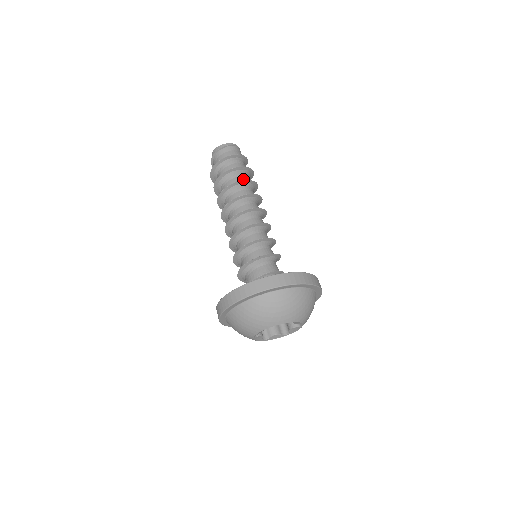
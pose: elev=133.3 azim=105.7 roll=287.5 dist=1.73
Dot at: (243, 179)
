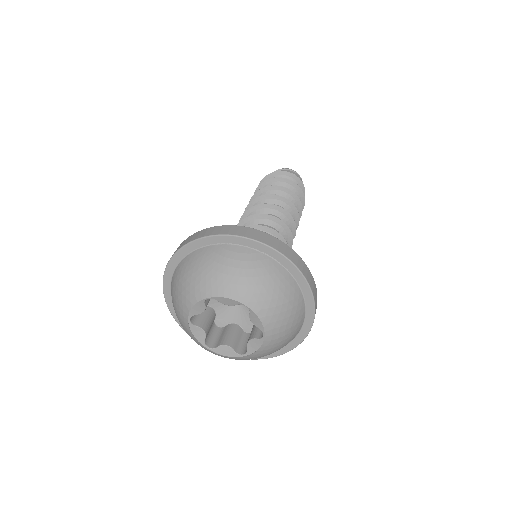
Dot at: occluded
